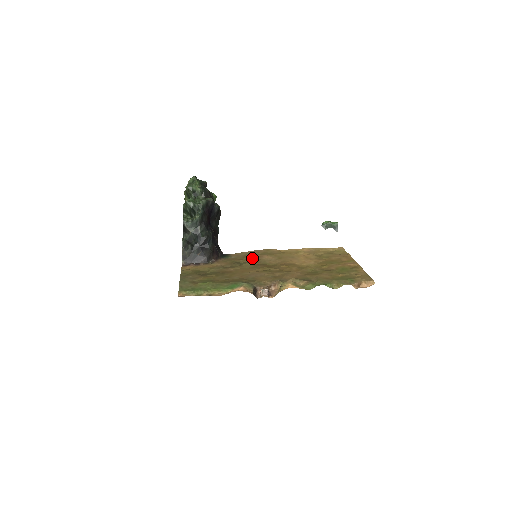
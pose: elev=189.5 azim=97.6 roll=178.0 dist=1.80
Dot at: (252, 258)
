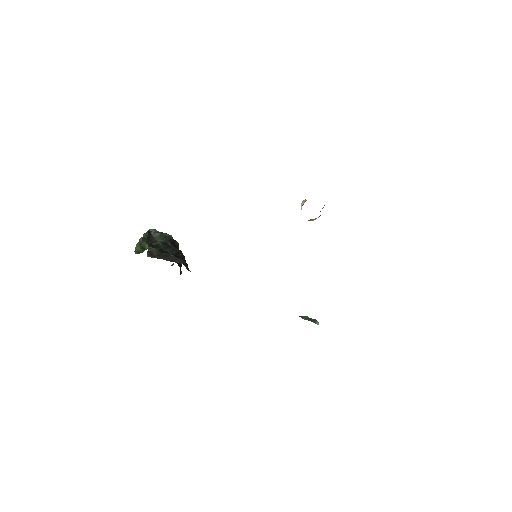
Dot at: occluded
